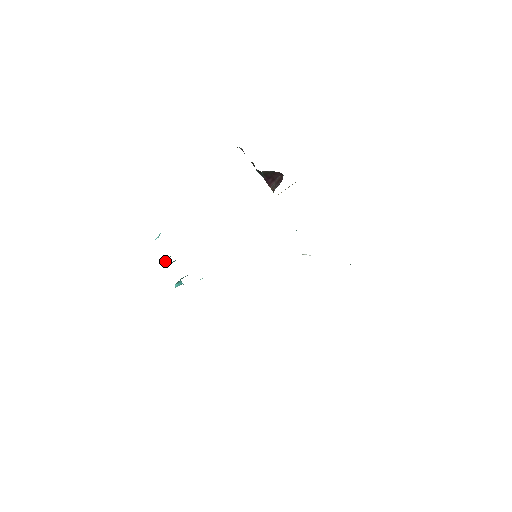
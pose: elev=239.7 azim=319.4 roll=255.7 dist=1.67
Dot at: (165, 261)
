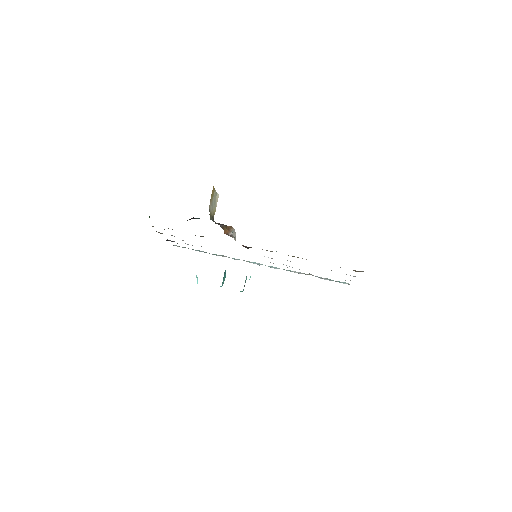
Dot at: occluded
